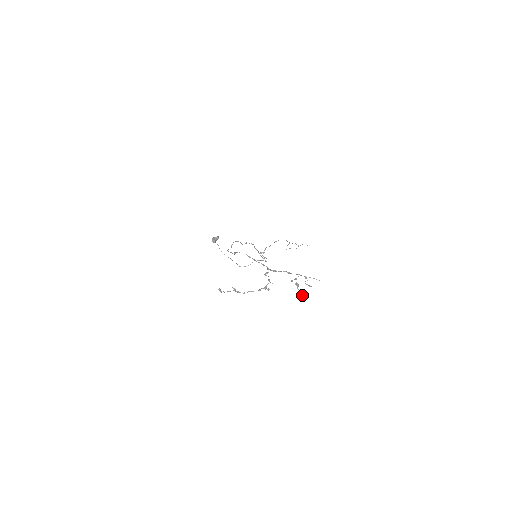
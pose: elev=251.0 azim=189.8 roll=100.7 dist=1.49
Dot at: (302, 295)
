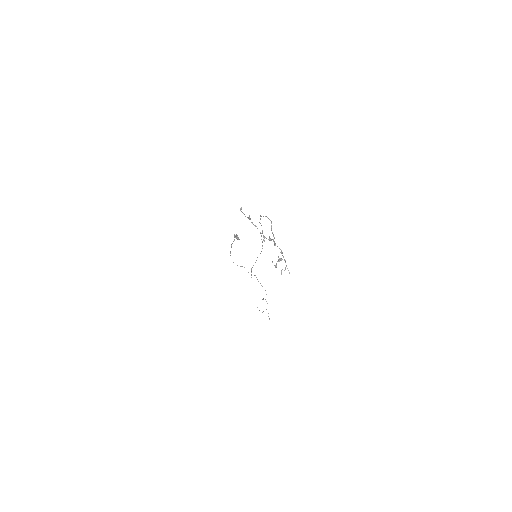
Dot at: (276, 266)
